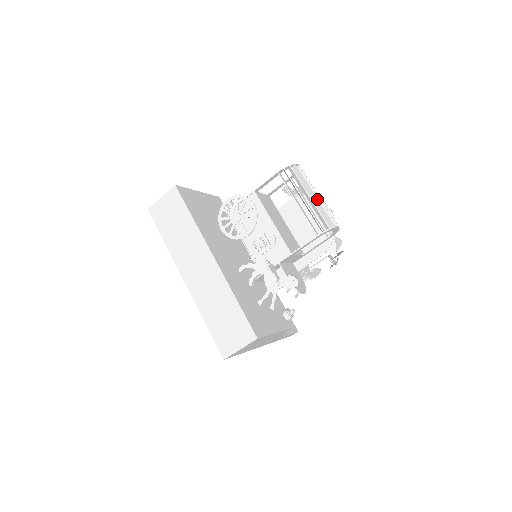
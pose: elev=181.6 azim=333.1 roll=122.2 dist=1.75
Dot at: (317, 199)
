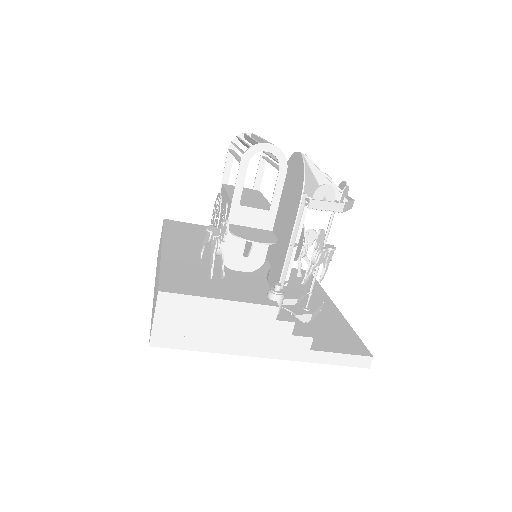
Dot at: (252, 138)
